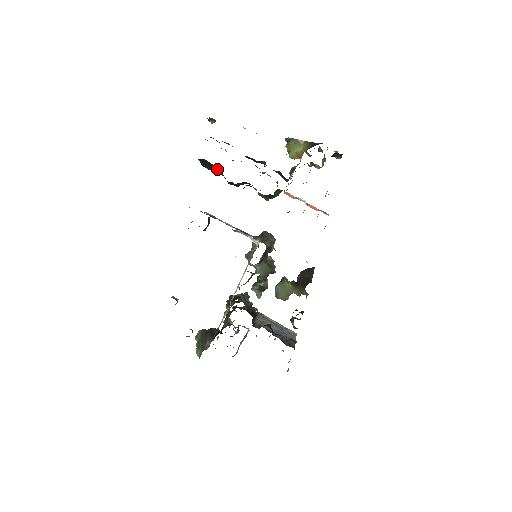
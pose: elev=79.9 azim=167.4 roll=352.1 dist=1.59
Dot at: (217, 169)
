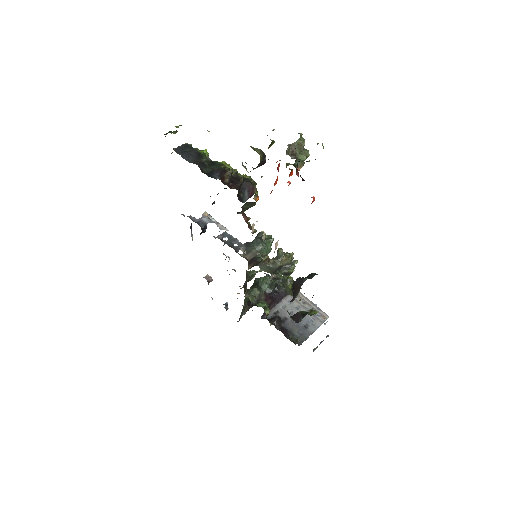
Dot at: occluded
